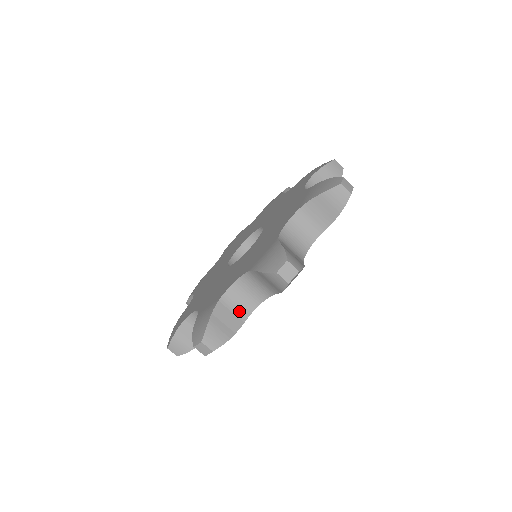
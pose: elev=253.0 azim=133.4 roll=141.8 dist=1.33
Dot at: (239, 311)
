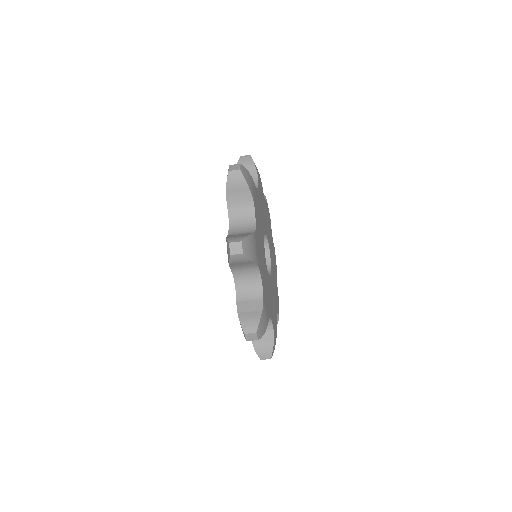
Dot at: occluded
